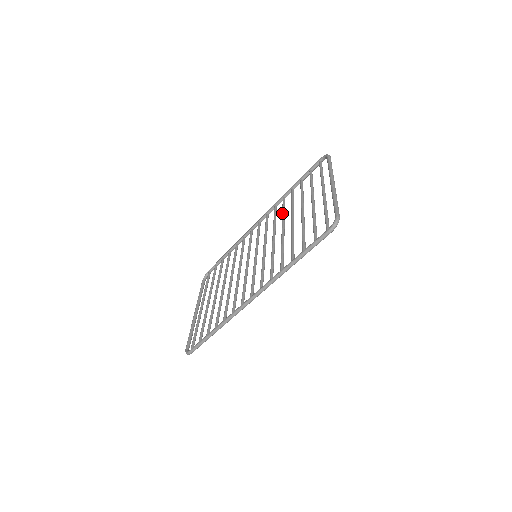
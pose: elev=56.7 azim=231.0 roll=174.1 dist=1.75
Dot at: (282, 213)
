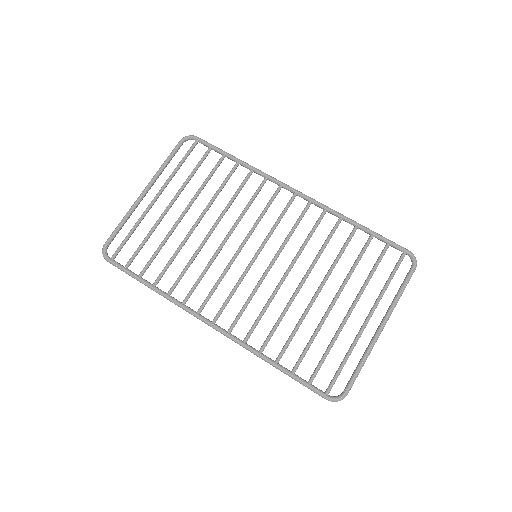
Dot at: (321, 251)
